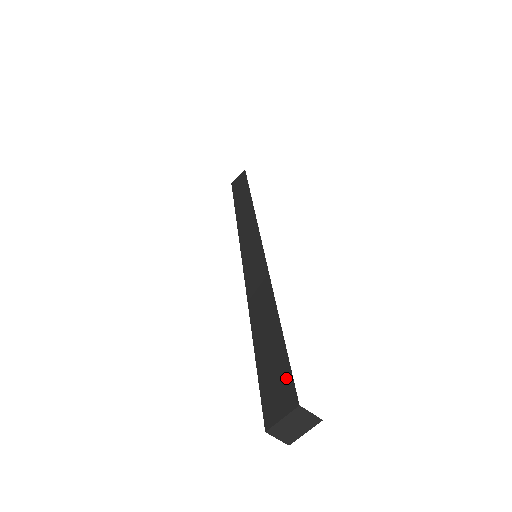
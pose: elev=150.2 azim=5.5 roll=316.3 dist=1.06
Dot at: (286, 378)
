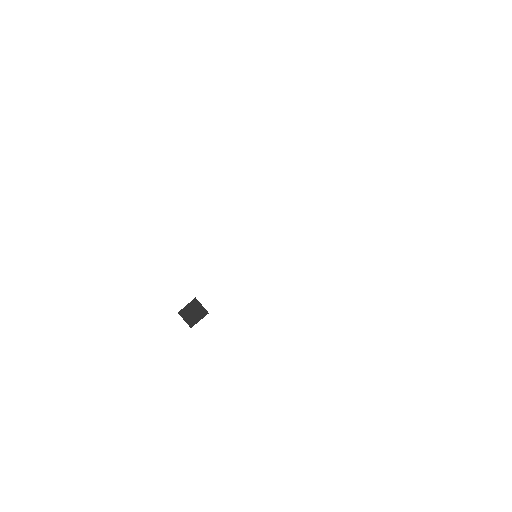
Dot at: occluded
